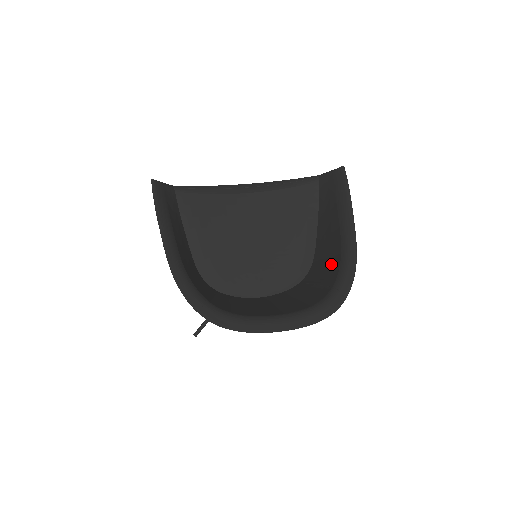
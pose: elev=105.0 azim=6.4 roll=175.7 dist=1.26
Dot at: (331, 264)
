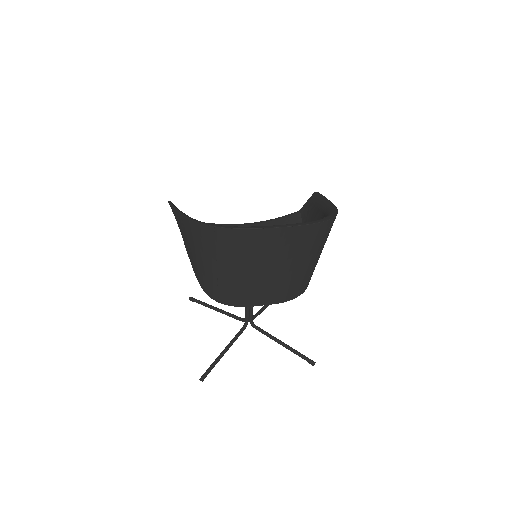
Dot at: occluded
